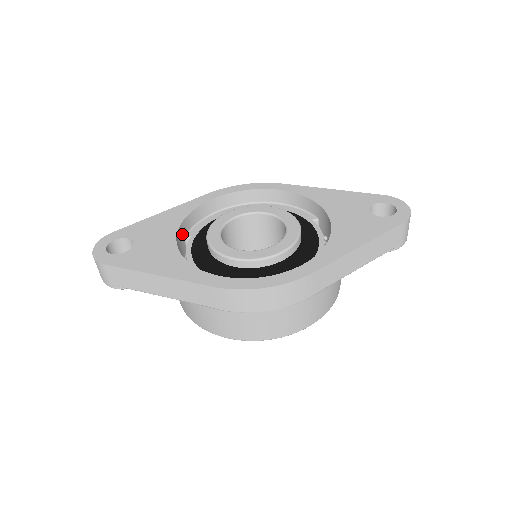
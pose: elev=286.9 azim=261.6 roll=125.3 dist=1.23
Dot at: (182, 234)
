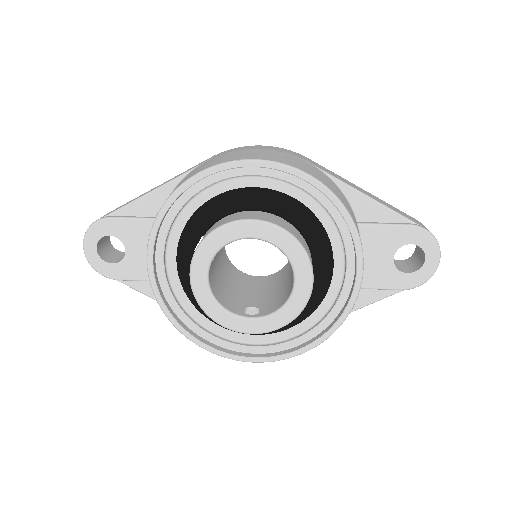
Dot at: occluded
